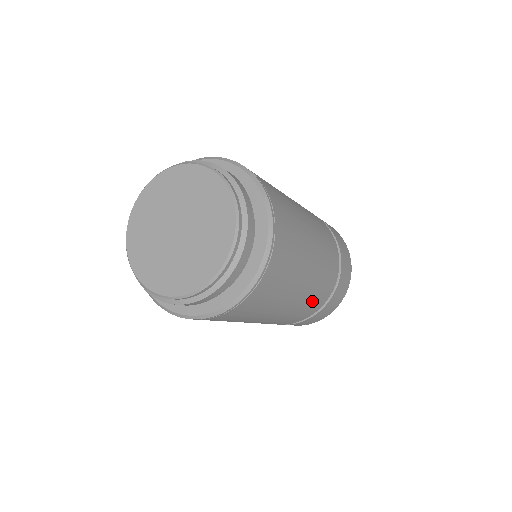
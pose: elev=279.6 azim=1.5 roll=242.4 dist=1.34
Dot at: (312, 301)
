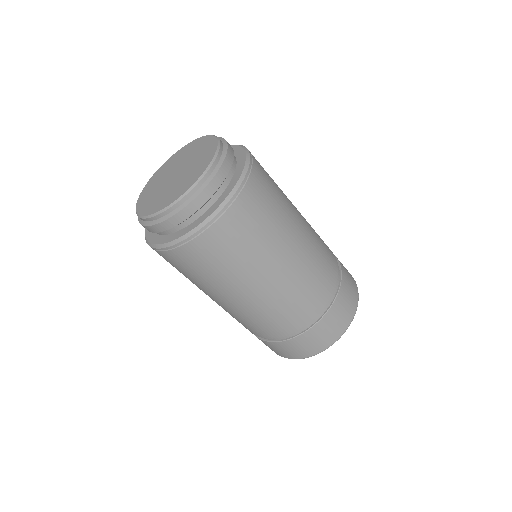
Dot at: (319, 265)
